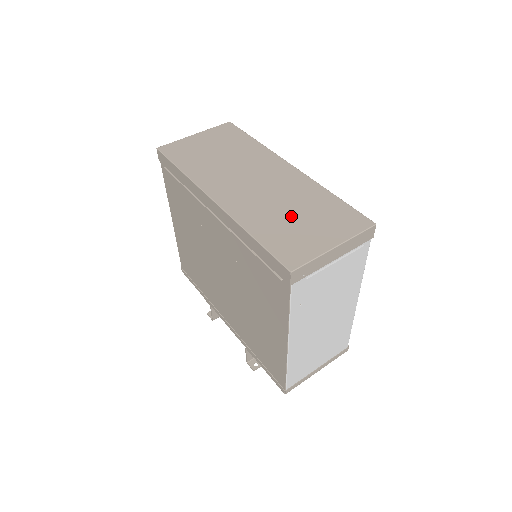
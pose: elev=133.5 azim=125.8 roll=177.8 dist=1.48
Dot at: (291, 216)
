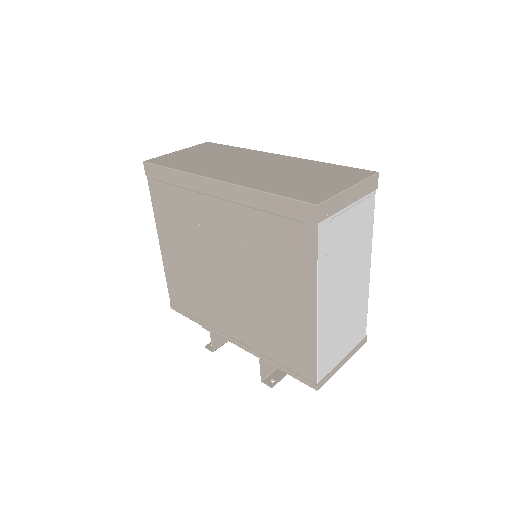
Dot at: (297, 178)
